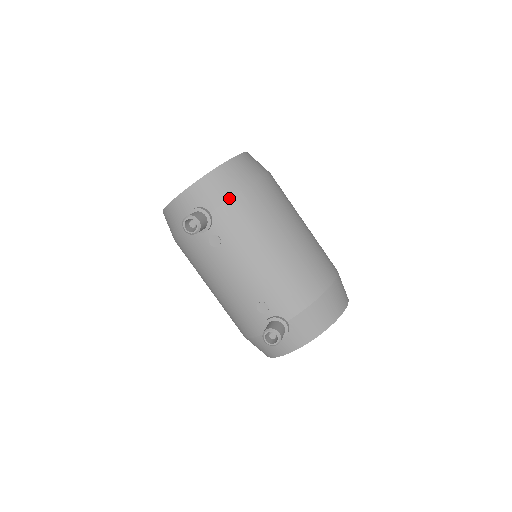
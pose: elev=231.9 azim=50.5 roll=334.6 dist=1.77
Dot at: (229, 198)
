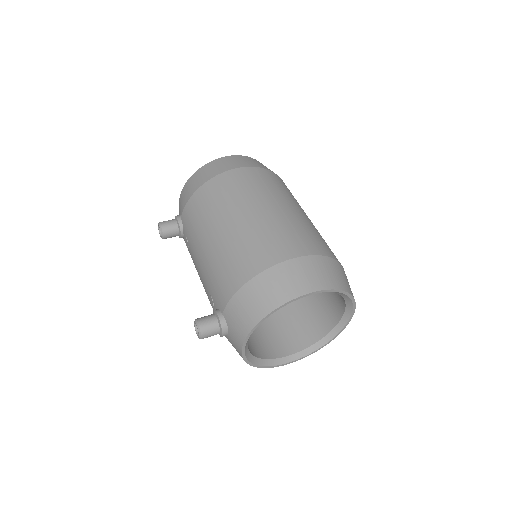
Dot at: (188, 200)
